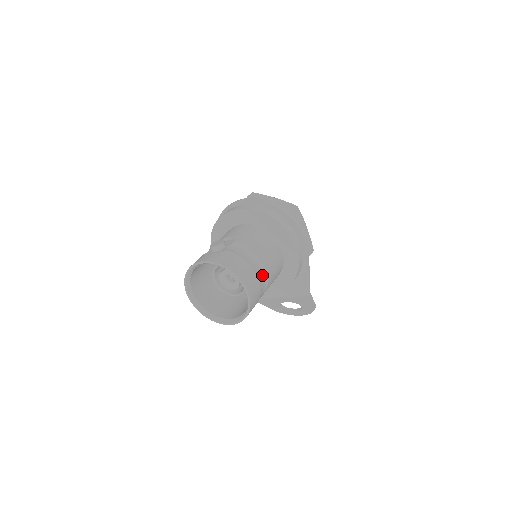
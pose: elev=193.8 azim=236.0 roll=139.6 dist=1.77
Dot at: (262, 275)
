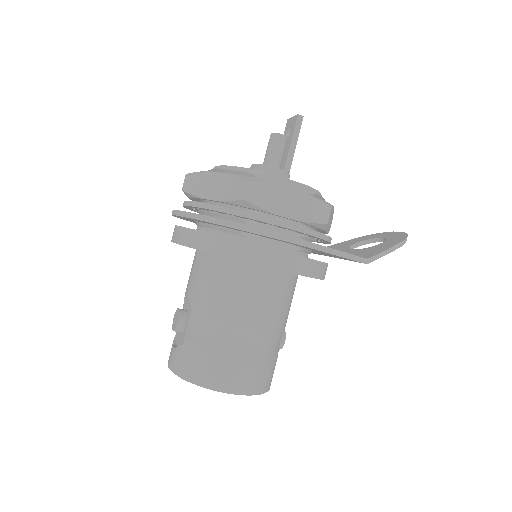
Dot at: (250, 343)
